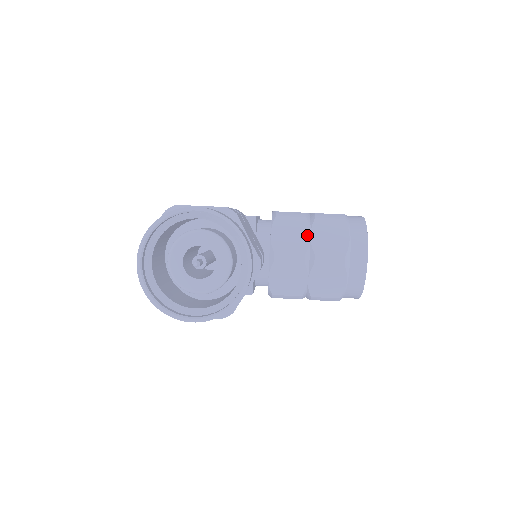
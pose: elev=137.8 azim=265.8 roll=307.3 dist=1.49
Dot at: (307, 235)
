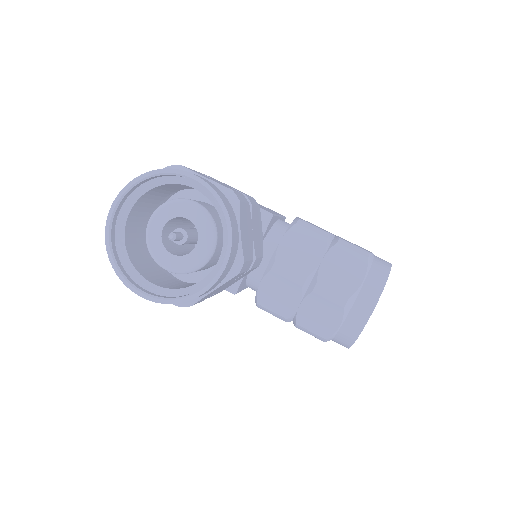
Dot at: (319, 257)
